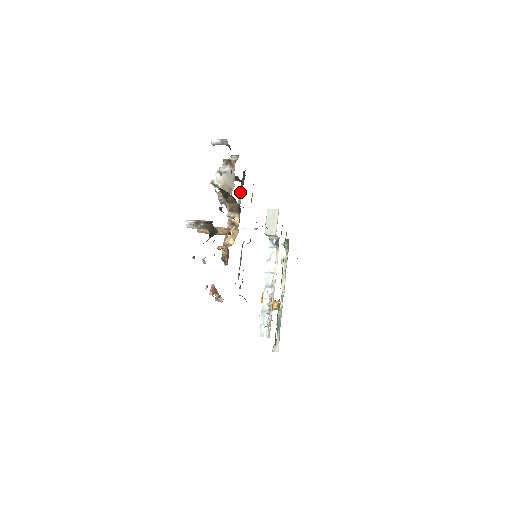
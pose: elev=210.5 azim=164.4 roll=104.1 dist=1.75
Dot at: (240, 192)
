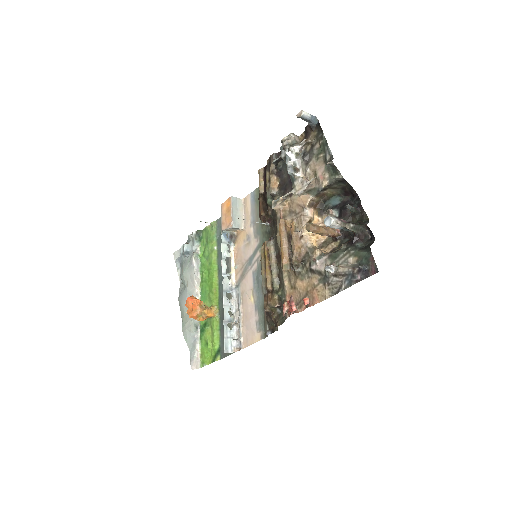
Dot at: (274, 178)
